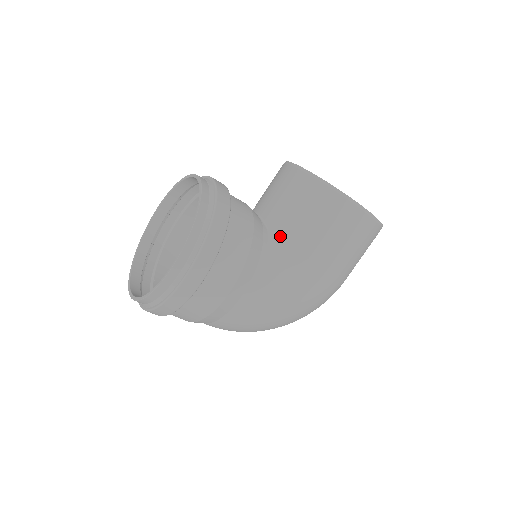
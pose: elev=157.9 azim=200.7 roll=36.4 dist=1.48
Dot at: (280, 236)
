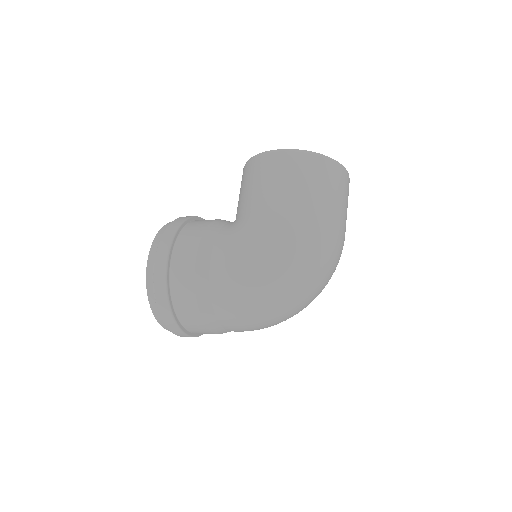
Dot at: (237, 216)
